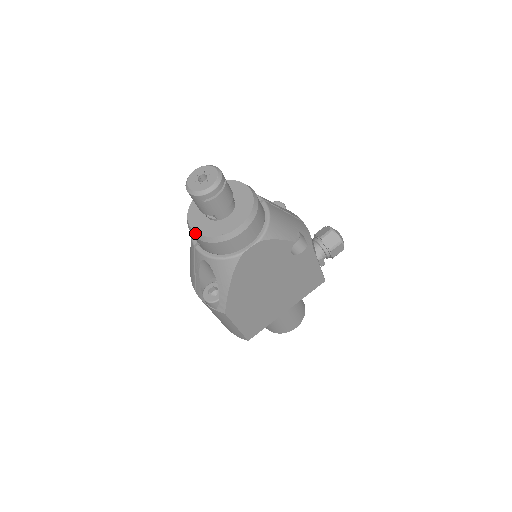
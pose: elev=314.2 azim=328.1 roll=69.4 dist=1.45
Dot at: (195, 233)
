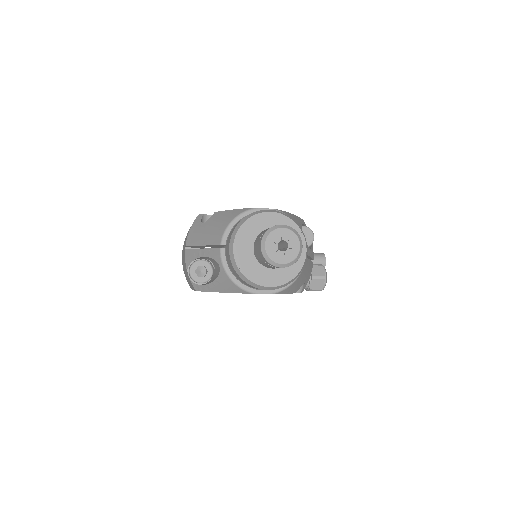
Dot at: (233, 256)
